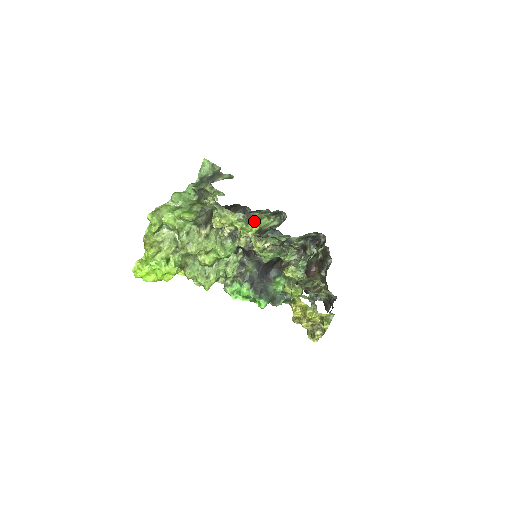
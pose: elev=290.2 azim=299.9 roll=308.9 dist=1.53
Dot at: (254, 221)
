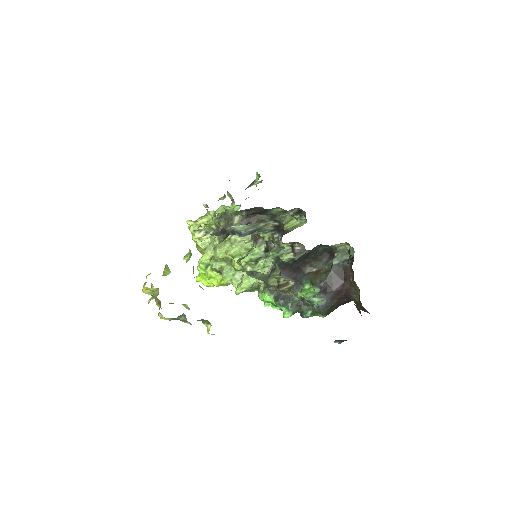
Dot at: occluded
